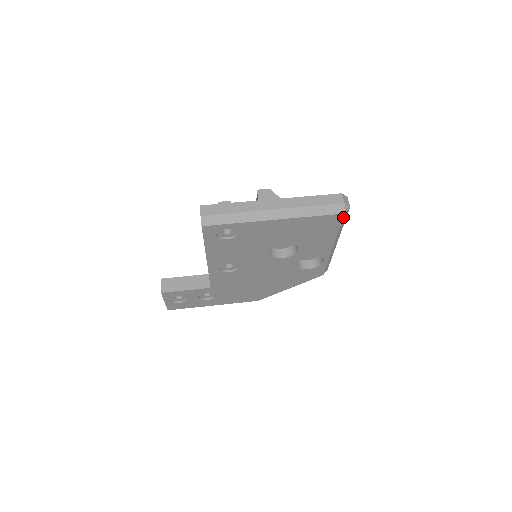
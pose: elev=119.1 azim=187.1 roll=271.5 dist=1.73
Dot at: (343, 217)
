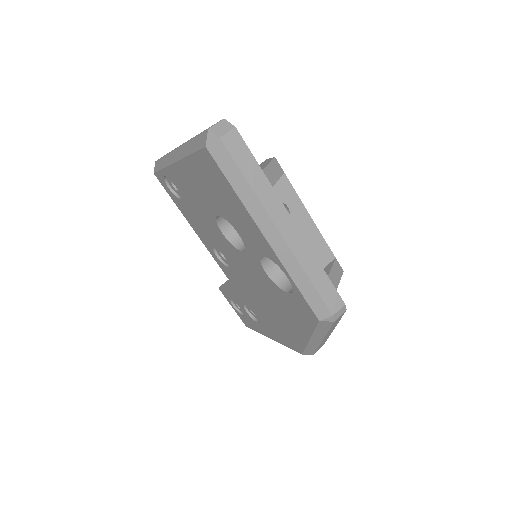
Dot at: (214, 157)
